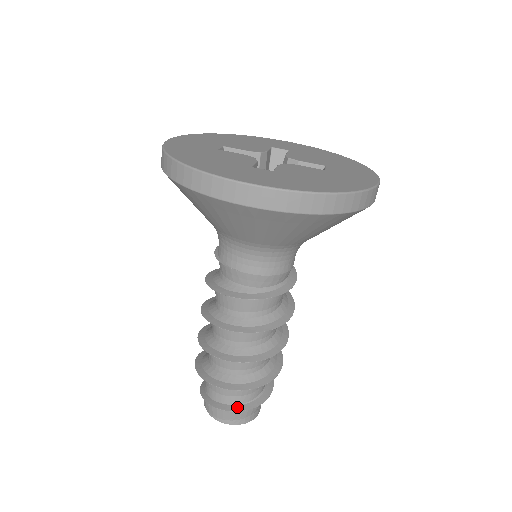
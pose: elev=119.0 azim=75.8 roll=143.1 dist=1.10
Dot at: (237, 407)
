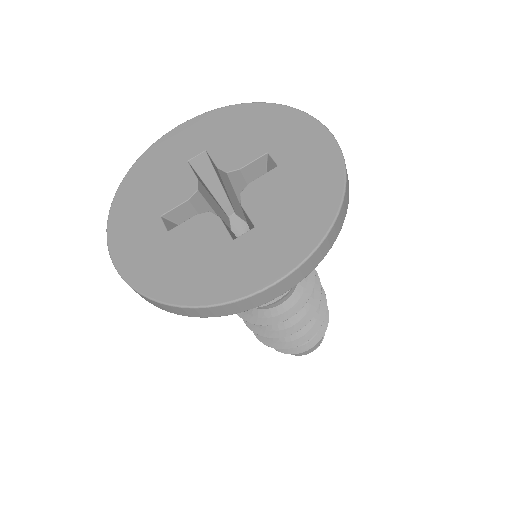
Dot at: occluded
